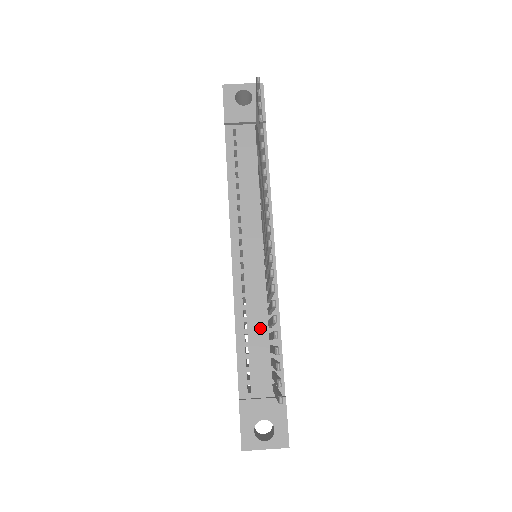
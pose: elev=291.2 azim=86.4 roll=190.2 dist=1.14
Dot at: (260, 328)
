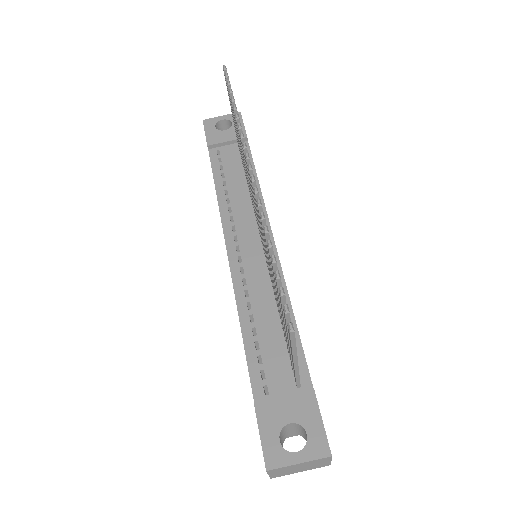
Dot at: (269, 318)
